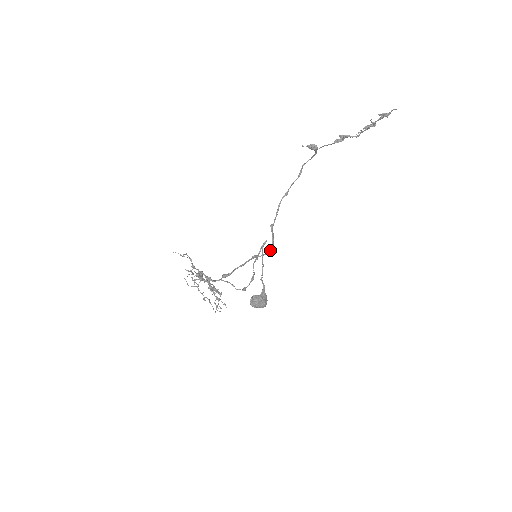
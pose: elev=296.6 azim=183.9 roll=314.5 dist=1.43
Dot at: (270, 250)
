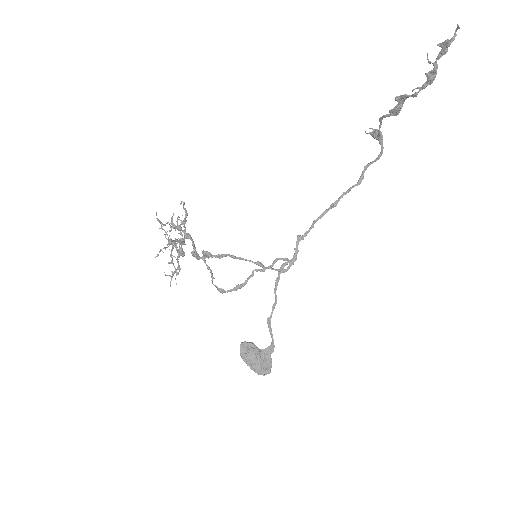
Dot at: (284, 269)
